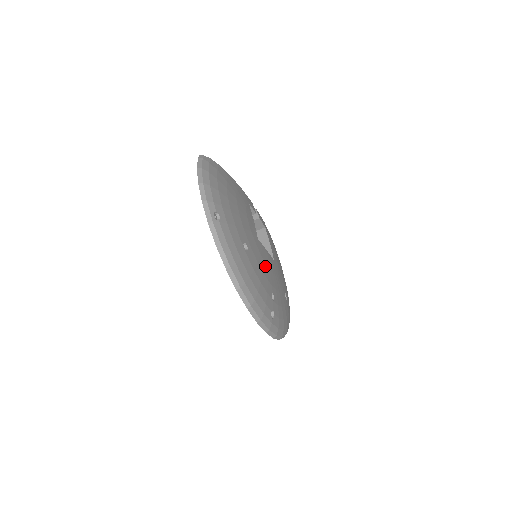
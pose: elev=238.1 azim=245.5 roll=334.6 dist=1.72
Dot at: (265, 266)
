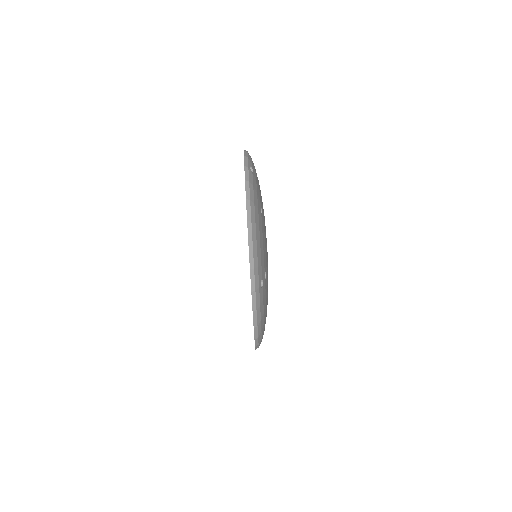
Dot at: (266, 251)
